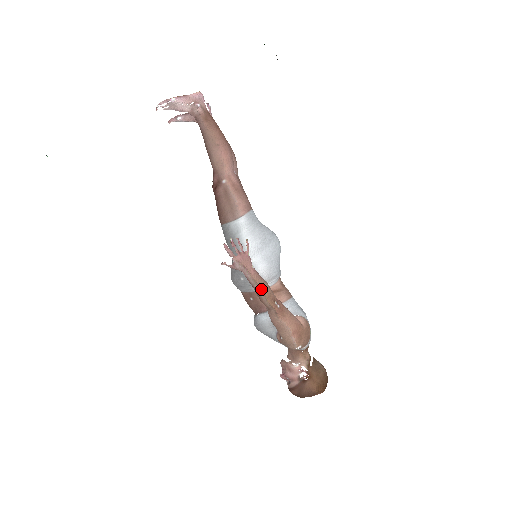
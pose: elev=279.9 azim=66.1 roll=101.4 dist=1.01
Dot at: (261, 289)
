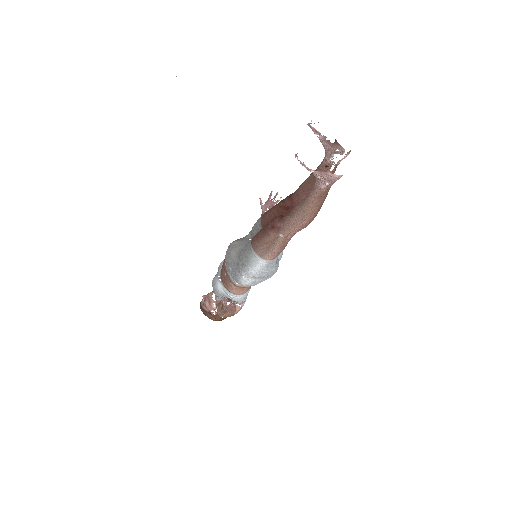
Dot at: (226, 311)
